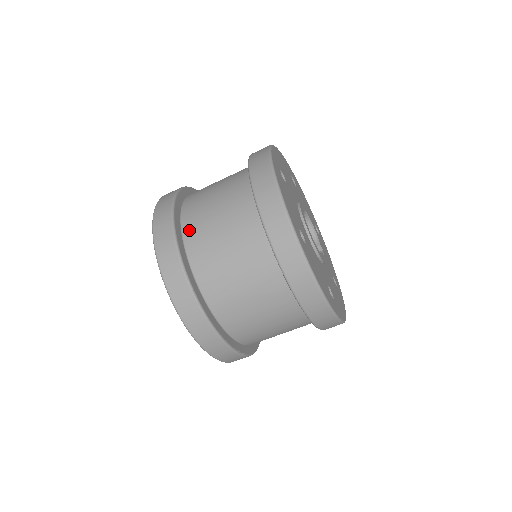
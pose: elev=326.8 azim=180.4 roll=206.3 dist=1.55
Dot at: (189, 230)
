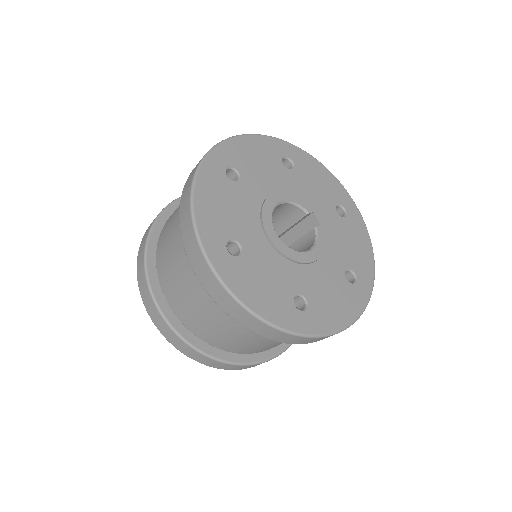
Dot at: (199, 333)
